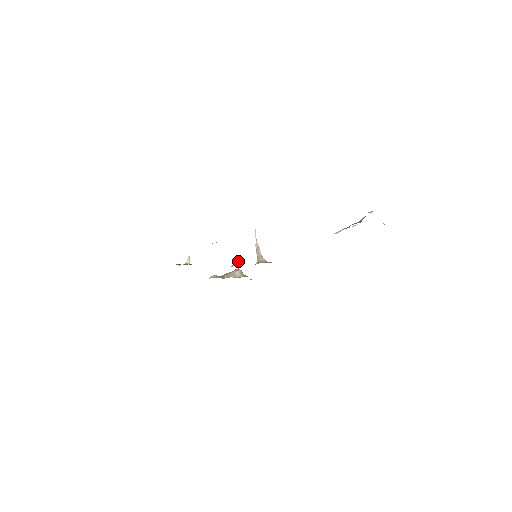
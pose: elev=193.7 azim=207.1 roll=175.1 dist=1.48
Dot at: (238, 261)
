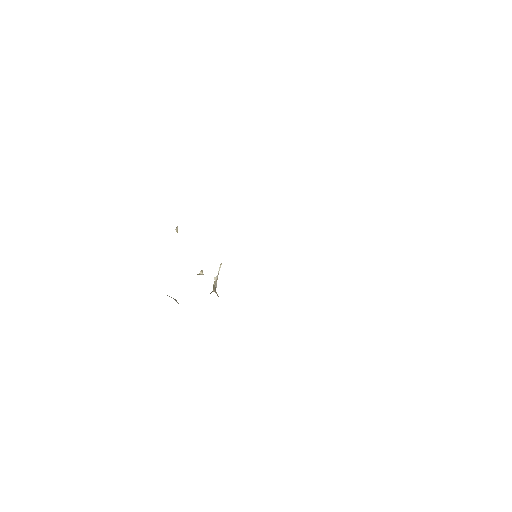
Dot at: (203, 274)
